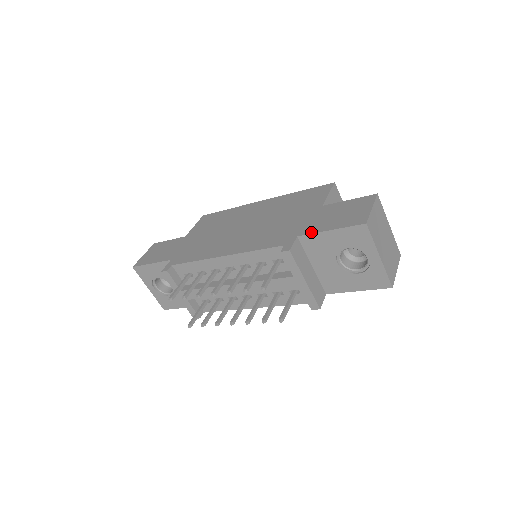
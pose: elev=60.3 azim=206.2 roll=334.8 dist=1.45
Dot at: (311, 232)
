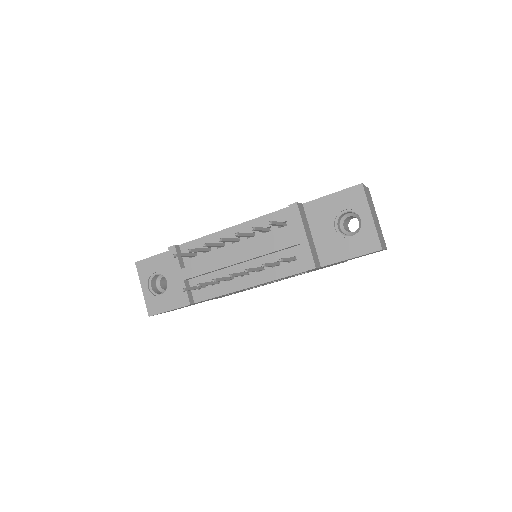
Dot at: (315, 199)
